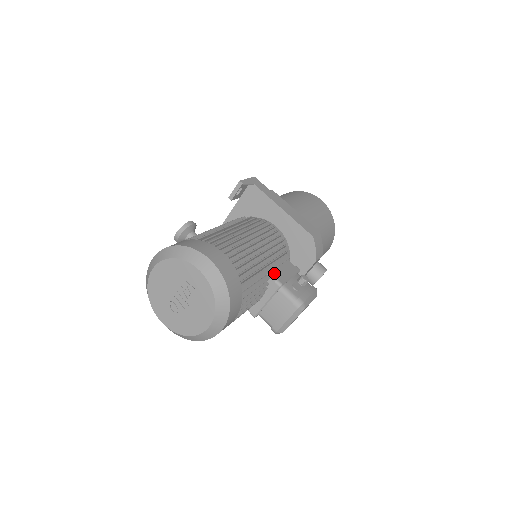
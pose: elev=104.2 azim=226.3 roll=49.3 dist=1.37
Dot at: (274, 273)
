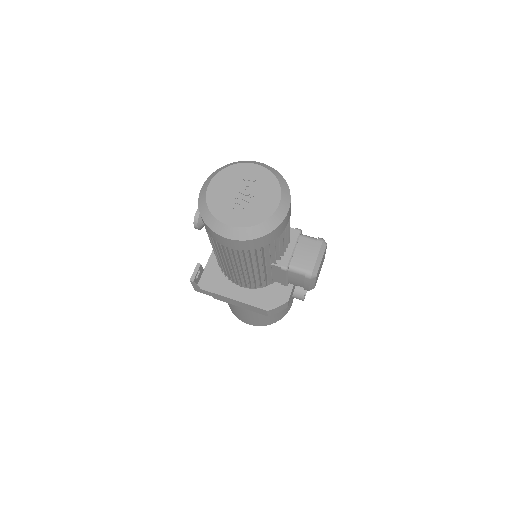
Dot at: occluded
